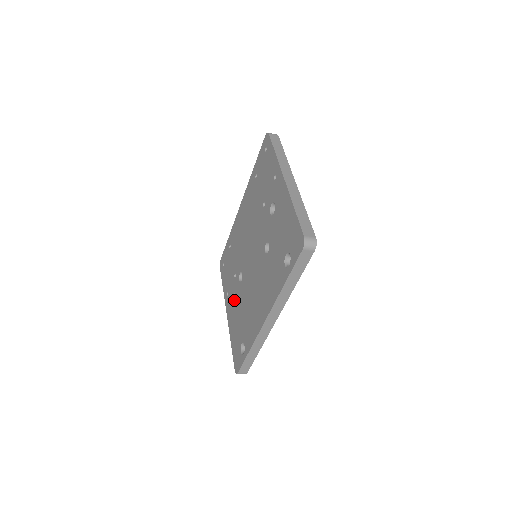
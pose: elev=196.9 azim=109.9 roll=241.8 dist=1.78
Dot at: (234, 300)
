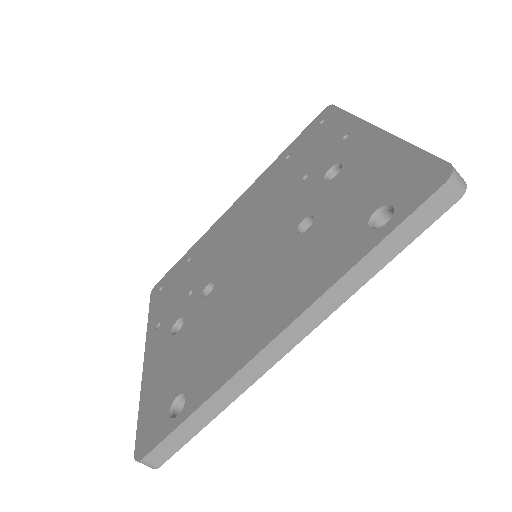
Dot at: (174, 330)
